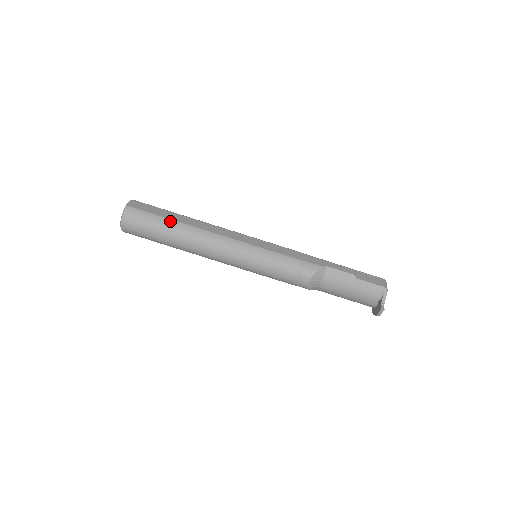
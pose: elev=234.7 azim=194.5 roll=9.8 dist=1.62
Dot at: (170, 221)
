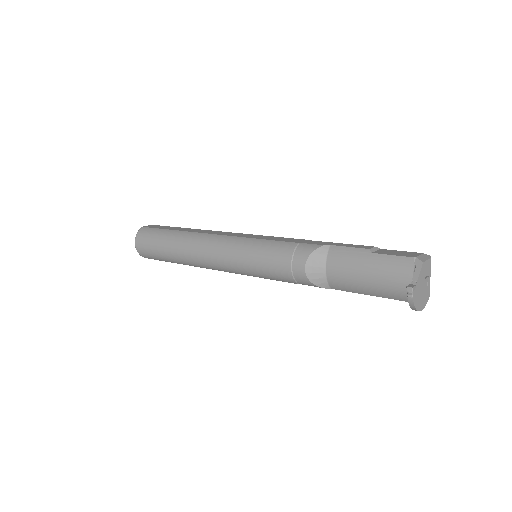
Dot at: (171, 231)
